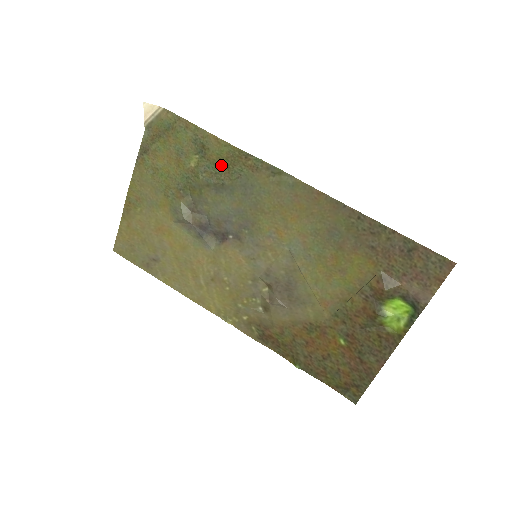
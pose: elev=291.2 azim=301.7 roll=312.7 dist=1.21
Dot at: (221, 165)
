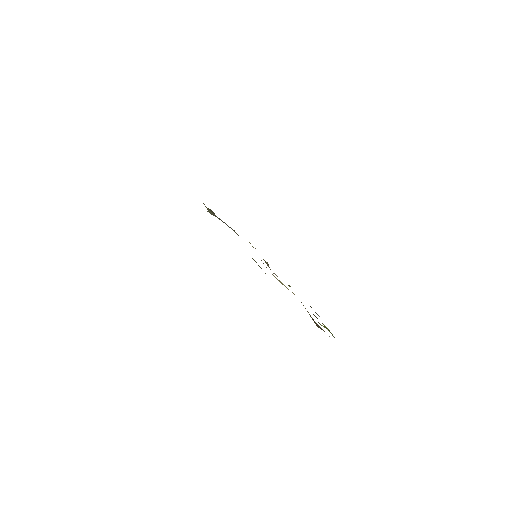
Dot at: occluded
